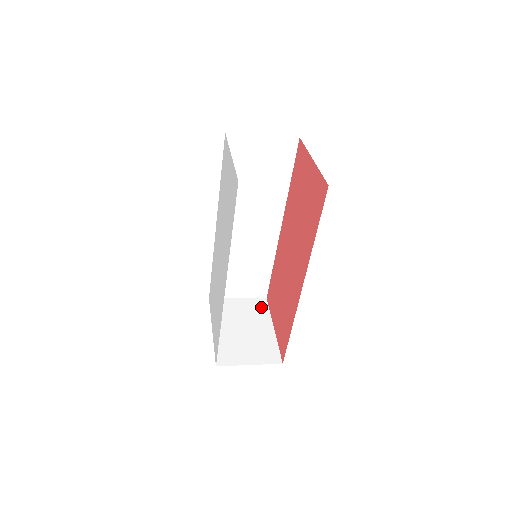
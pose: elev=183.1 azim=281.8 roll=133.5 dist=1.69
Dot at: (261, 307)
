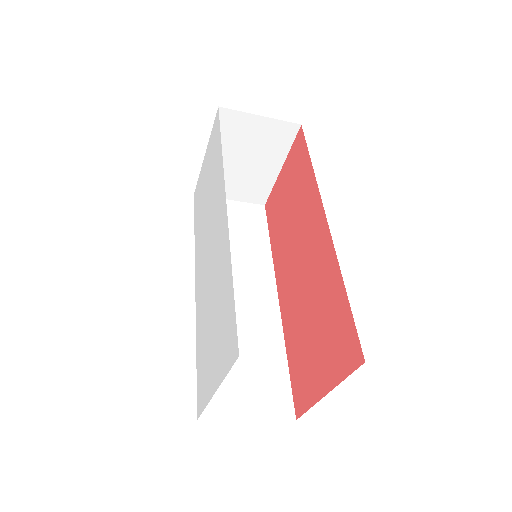
Dot at: occluded
